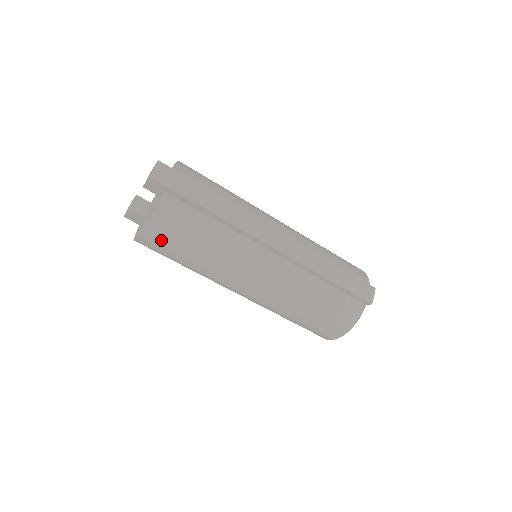
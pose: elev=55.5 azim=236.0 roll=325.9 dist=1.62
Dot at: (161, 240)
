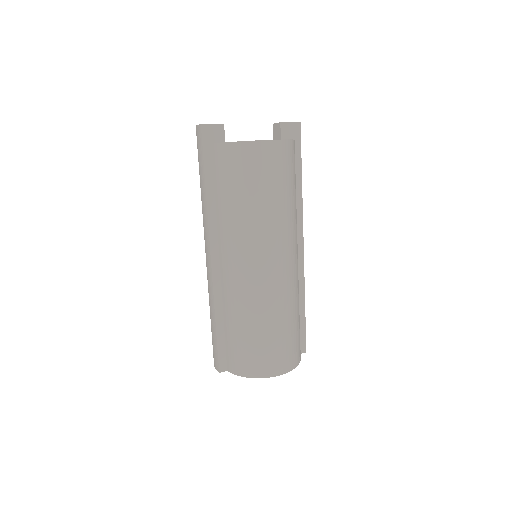
Dot at: (283, 160)
